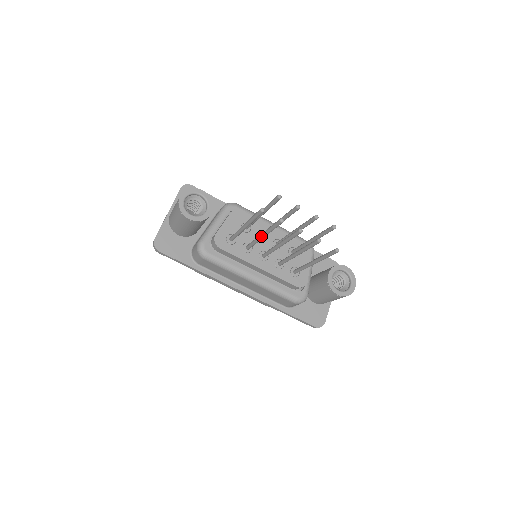
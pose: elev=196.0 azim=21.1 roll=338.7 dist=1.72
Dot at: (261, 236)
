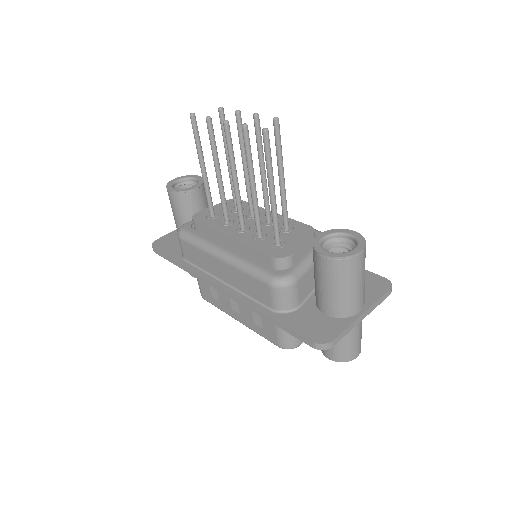
Dot at: (216, 174)
